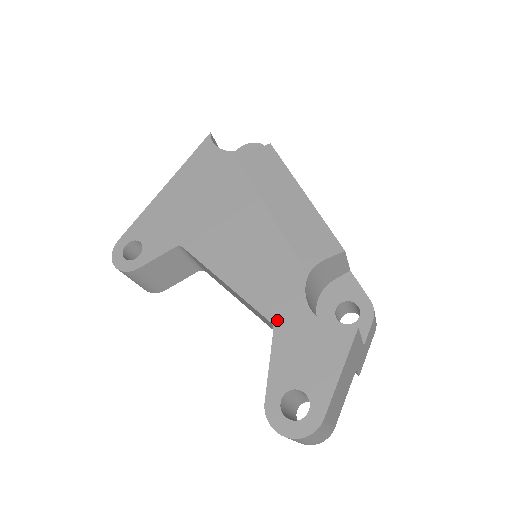
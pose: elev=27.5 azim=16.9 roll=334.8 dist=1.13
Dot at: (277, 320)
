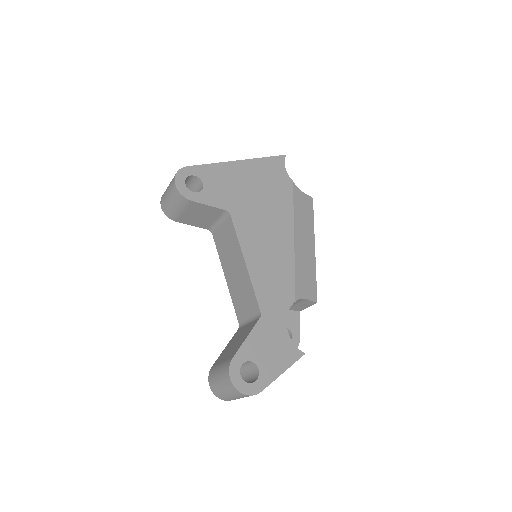
Dot at: (265, 314)
